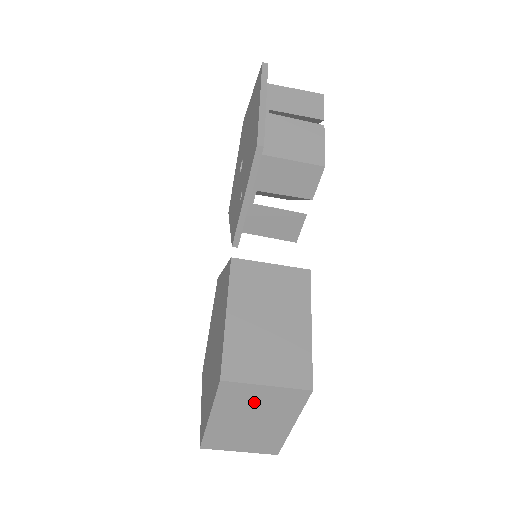
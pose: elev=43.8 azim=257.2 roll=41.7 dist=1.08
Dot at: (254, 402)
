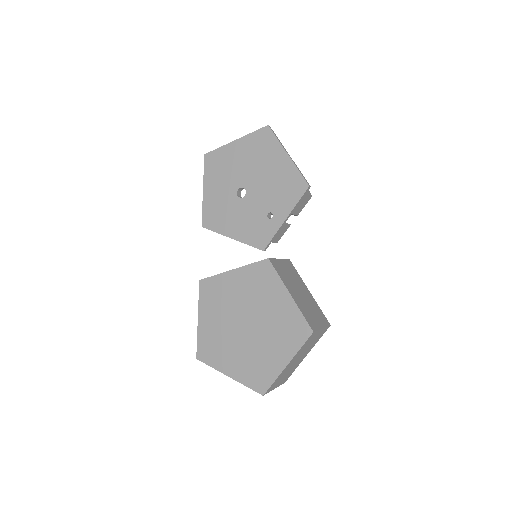
Dot at: (310, 343)
